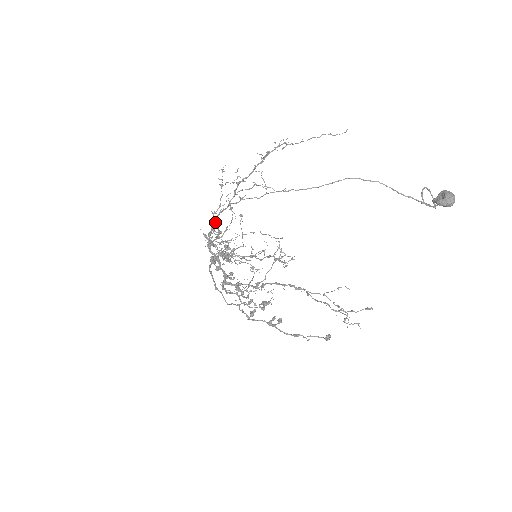
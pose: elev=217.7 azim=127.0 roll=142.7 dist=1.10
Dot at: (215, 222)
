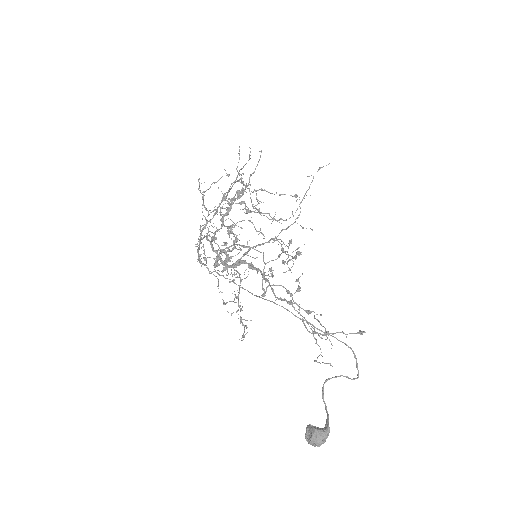
Dot at: occluded
